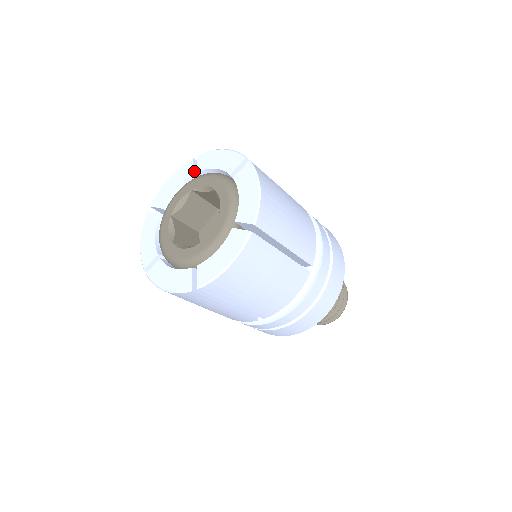
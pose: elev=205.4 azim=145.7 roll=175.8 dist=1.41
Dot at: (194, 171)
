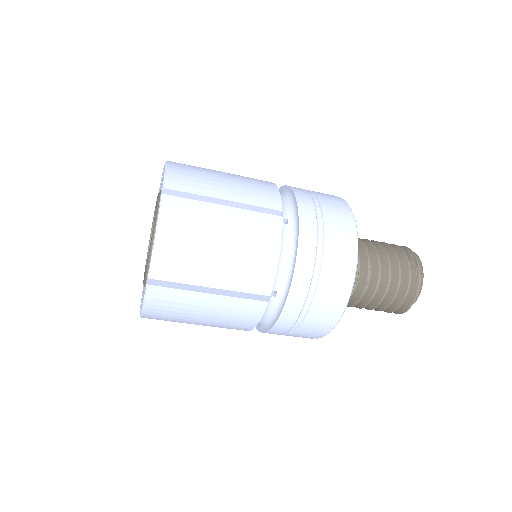
Dot at: occluded
